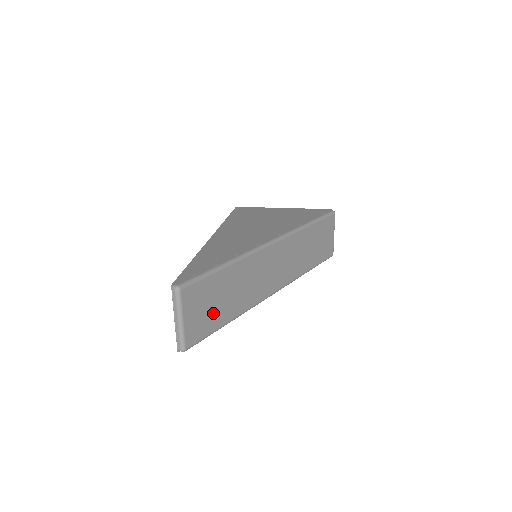
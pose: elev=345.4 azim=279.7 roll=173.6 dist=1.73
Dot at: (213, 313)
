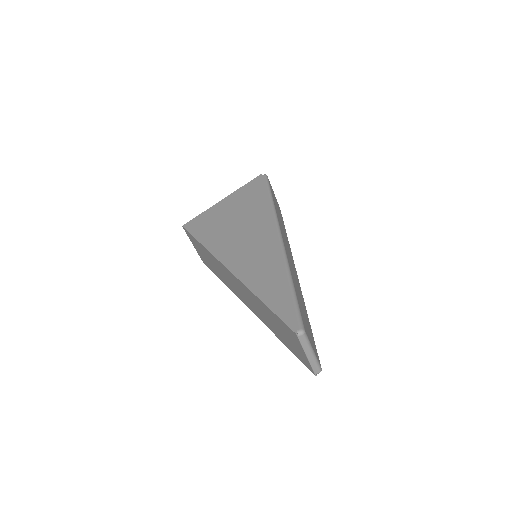
Dot at: (308, 326)
